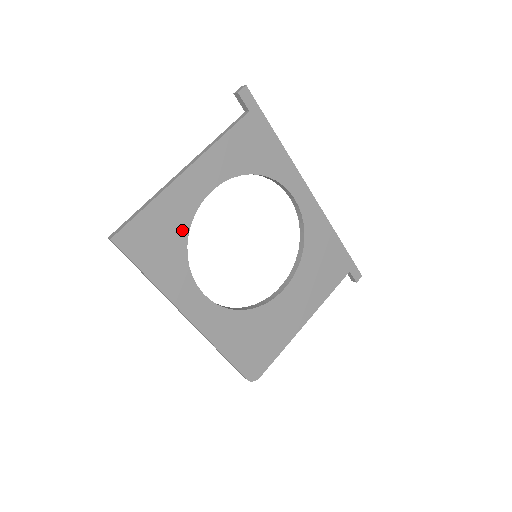
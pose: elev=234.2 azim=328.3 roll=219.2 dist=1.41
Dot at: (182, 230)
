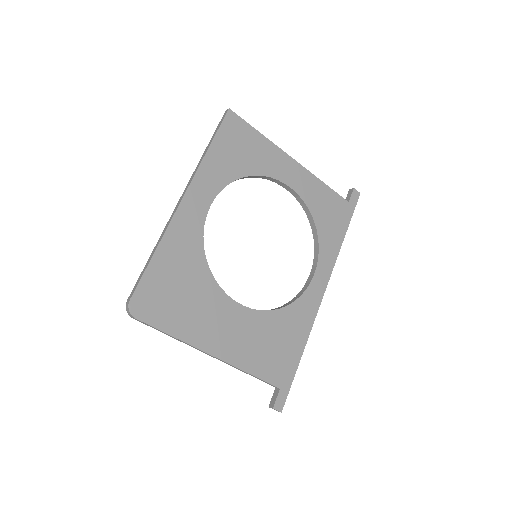
Dot at: (254, 169)
